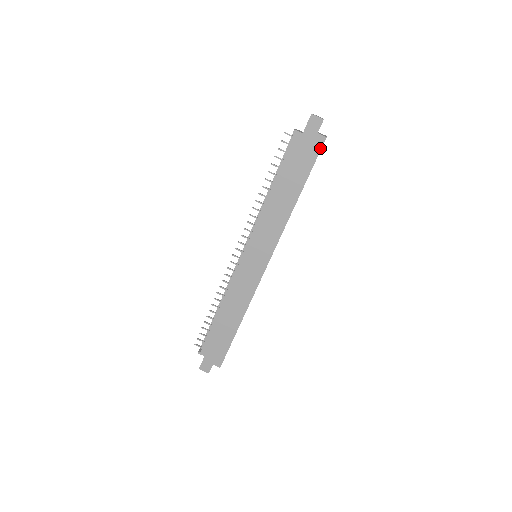
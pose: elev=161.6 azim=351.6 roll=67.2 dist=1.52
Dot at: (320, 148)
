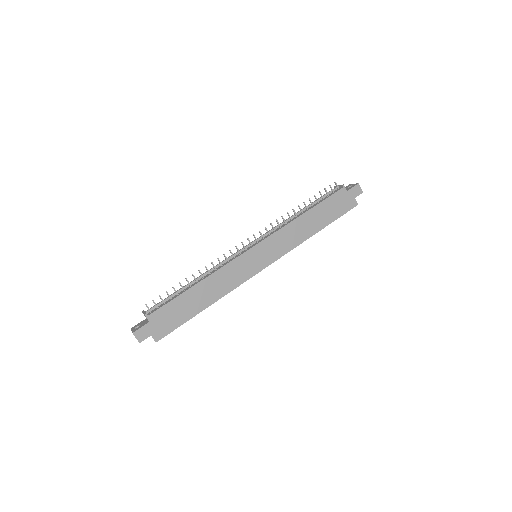
Dot at: occluded
